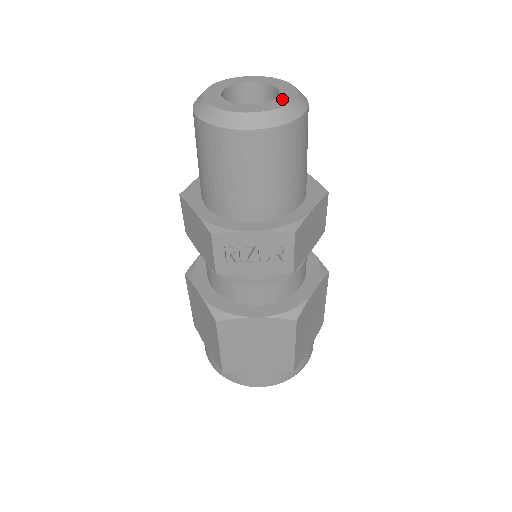
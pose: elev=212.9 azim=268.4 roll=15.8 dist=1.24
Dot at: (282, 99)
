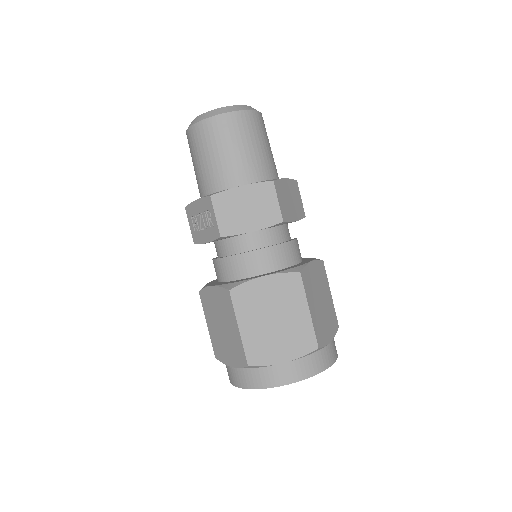
Dot at: occluded
